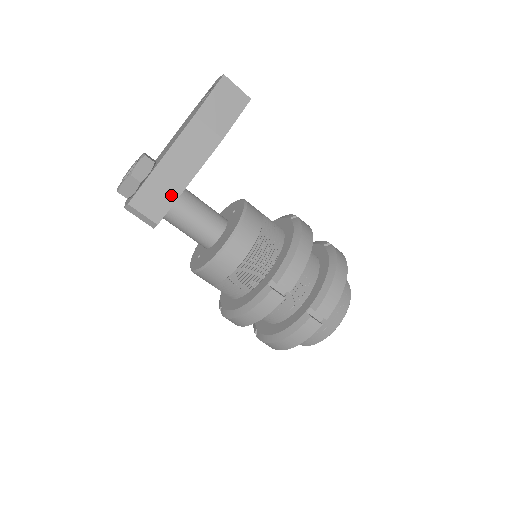
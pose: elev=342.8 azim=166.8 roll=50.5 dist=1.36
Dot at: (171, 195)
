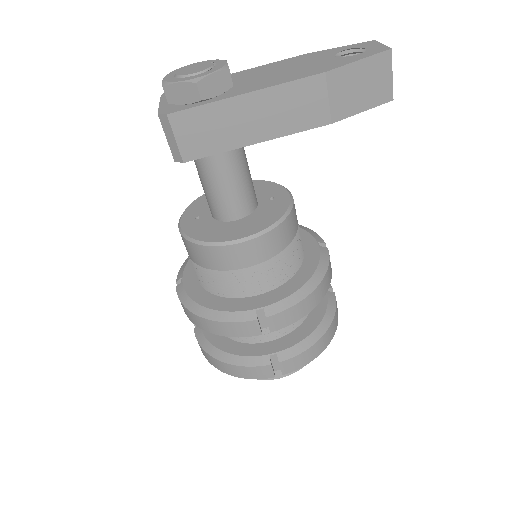
Dot at: (225, 141)
